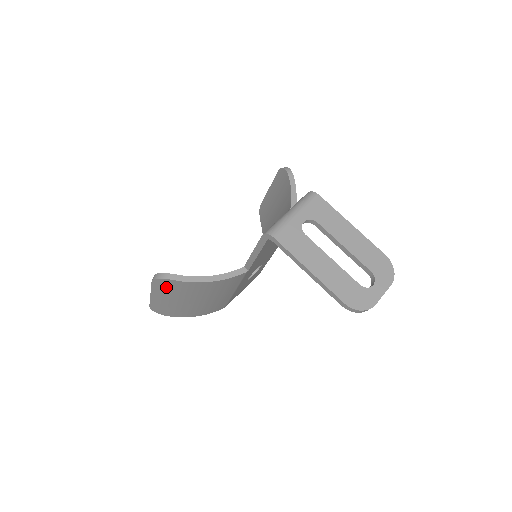
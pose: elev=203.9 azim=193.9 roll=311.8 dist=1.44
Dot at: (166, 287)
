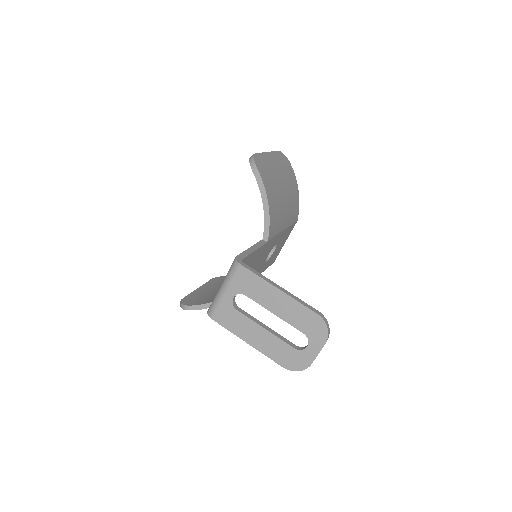
Dot at: occluded
